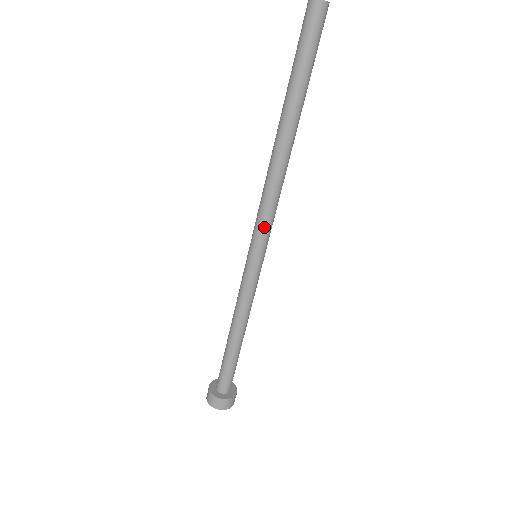
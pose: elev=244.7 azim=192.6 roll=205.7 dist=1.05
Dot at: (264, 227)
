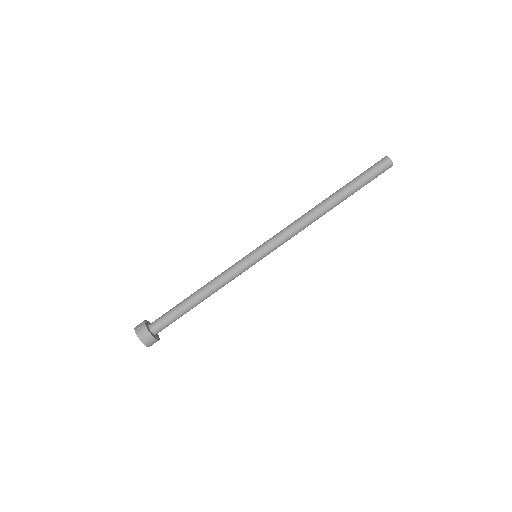
Dot at: (280, 245)
